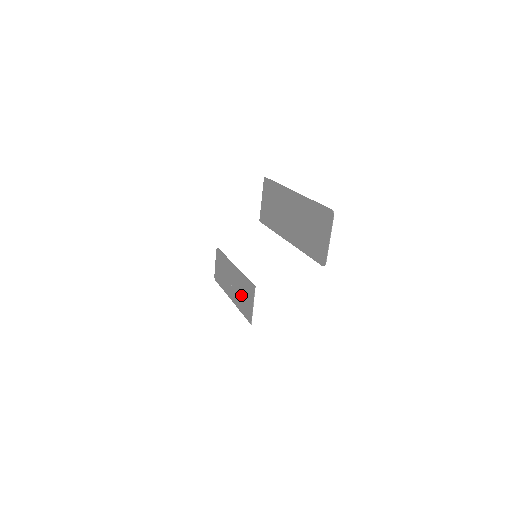
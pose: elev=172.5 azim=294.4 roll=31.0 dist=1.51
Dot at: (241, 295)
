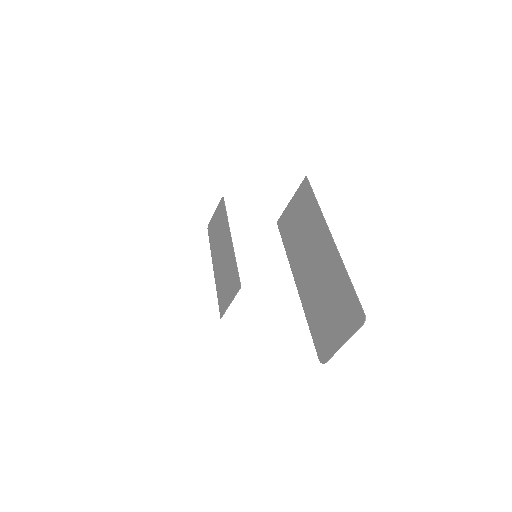
Dot at: (224, 277)
